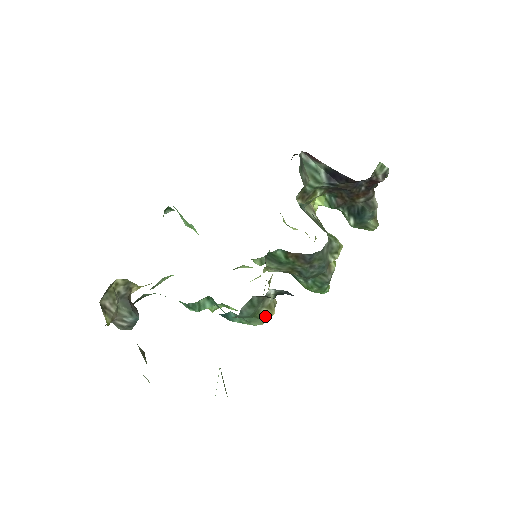
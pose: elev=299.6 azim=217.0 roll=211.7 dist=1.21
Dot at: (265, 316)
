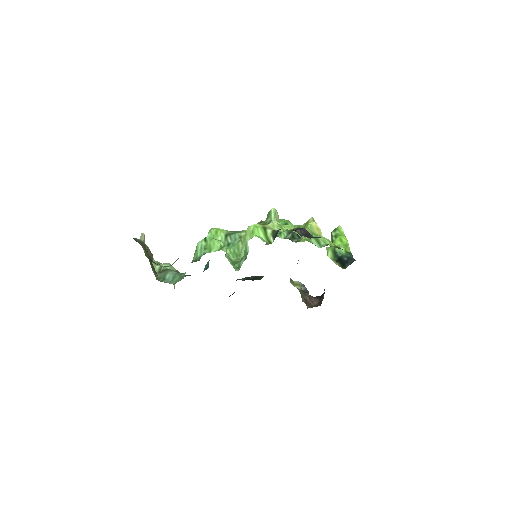
Dot at: occluded
